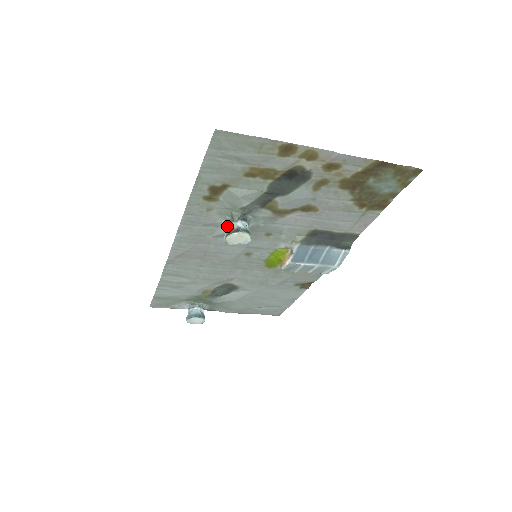
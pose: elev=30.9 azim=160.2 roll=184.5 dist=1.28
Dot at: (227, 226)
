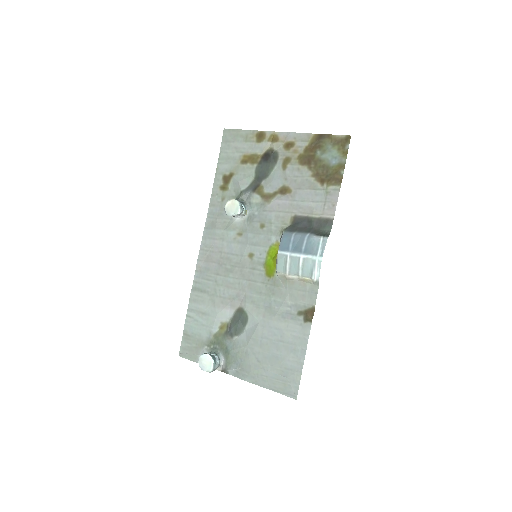
Dot at: occluded
